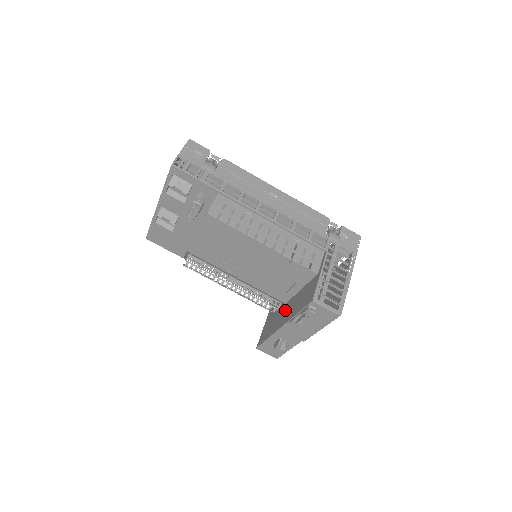
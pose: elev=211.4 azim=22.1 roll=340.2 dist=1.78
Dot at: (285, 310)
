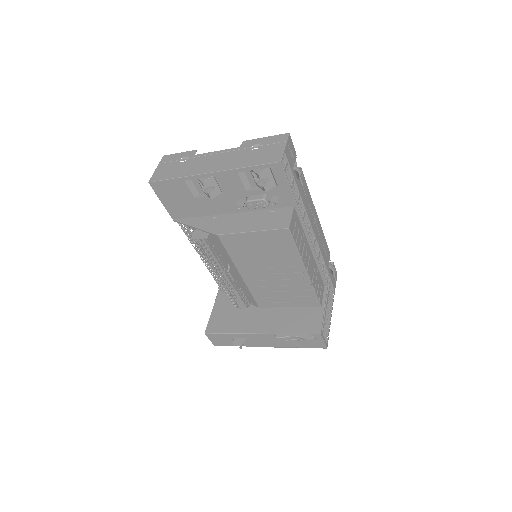
Dot at: (261, 315)
